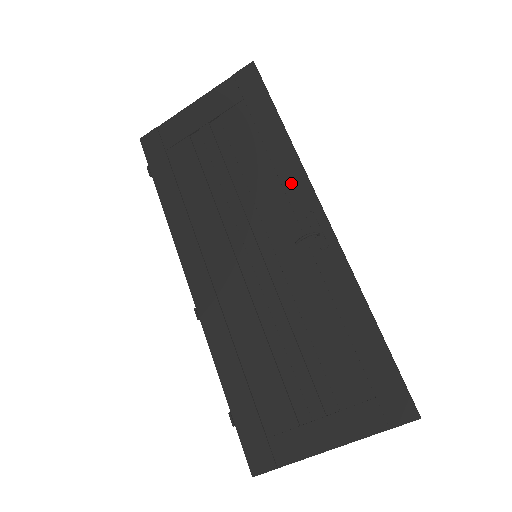
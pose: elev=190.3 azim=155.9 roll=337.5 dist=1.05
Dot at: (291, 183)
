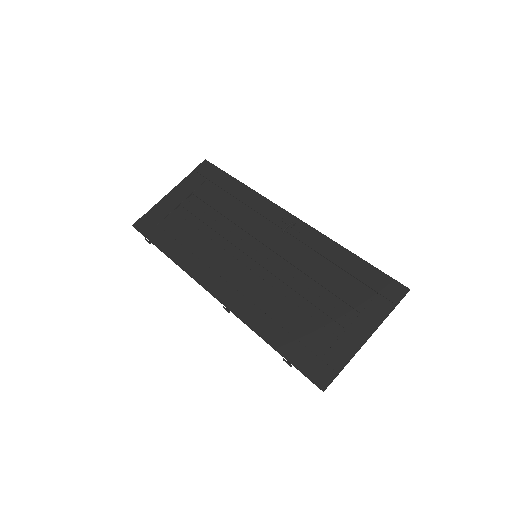
Dot at: (262, 208)
